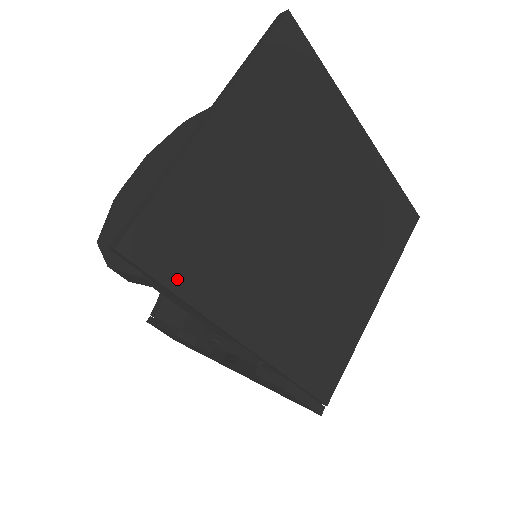
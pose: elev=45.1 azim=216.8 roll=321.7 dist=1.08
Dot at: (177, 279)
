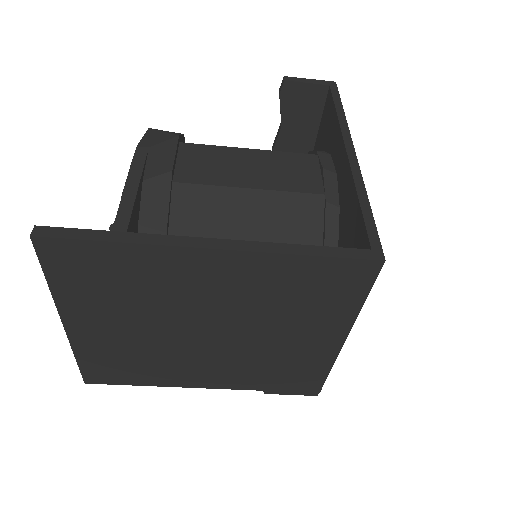
Dot at: (130, 381)
